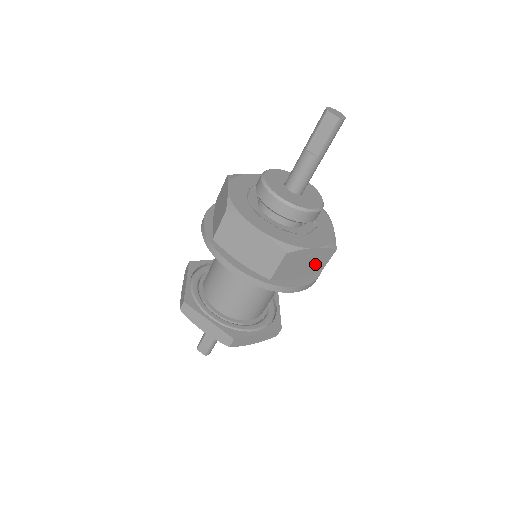
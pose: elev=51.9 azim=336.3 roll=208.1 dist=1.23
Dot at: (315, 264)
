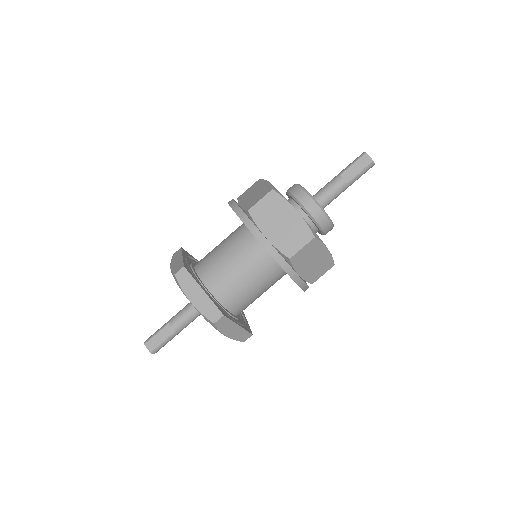
Dot at: (317, 269)
